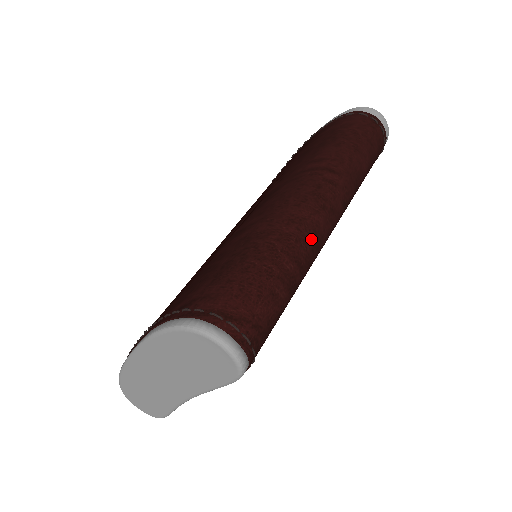
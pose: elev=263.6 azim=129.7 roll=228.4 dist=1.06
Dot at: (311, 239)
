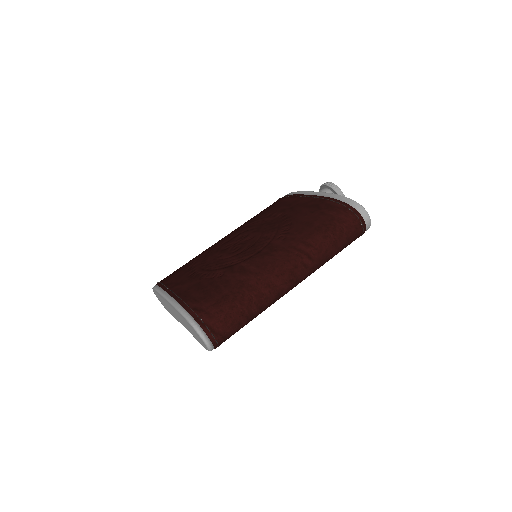
Dot at: (275, 297)
